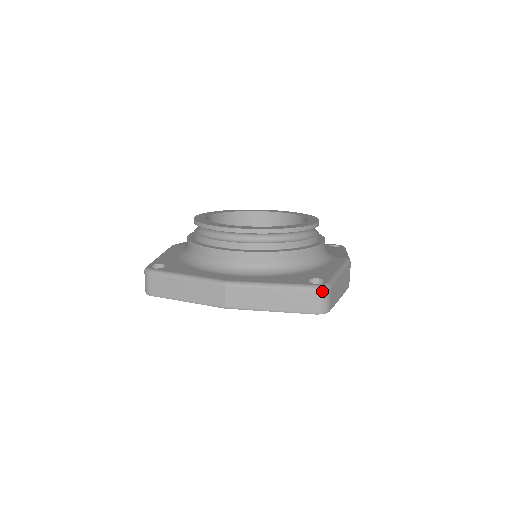
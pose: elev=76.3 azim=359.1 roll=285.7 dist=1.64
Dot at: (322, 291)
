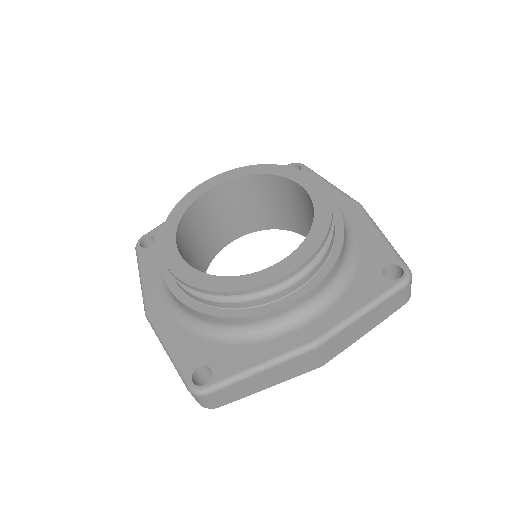
Dot at: (193, 394)
